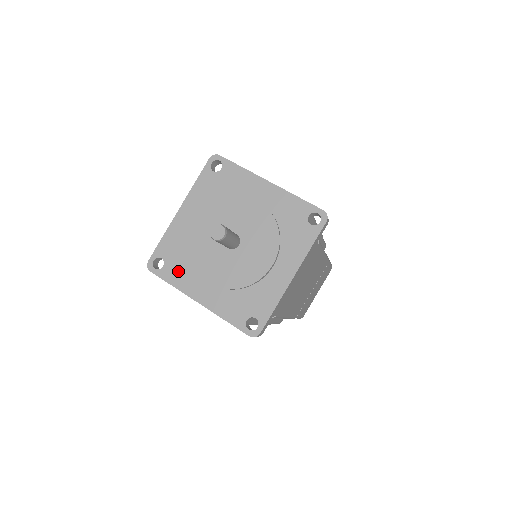
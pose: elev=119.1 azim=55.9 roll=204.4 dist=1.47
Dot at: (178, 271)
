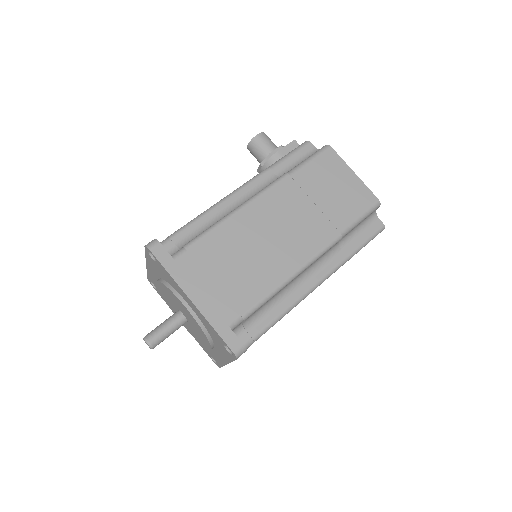
Dot at: occluded
